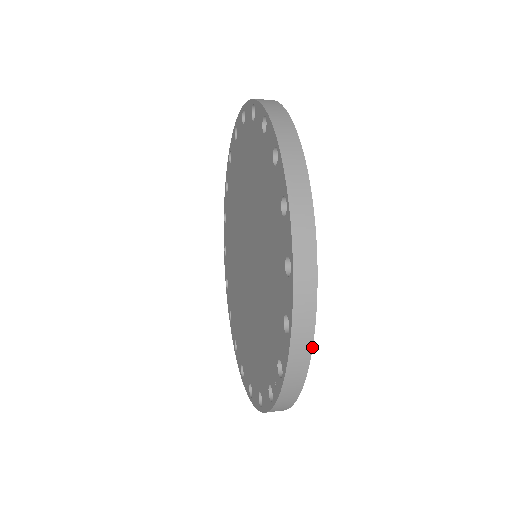
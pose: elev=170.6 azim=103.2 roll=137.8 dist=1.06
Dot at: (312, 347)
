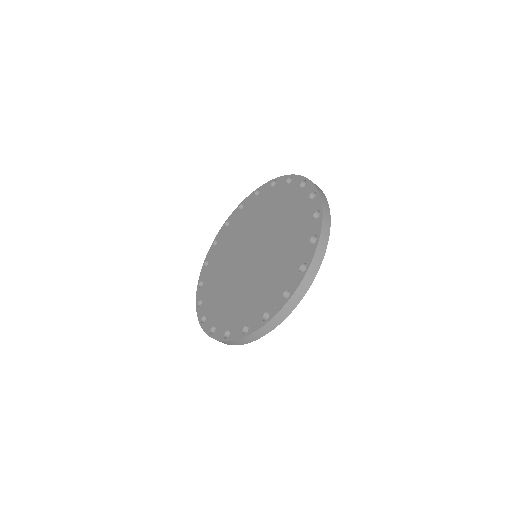
Dot at: occluded
